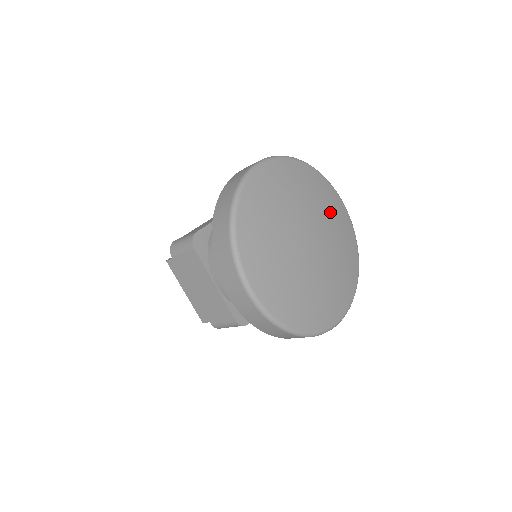
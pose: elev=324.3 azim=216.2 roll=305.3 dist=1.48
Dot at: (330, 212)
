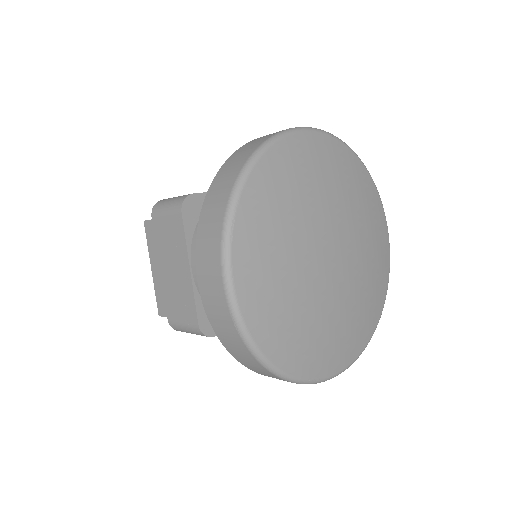
Dot at: (370, 232)
